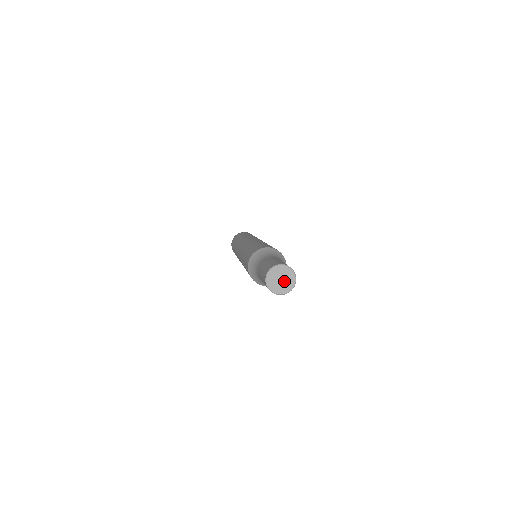
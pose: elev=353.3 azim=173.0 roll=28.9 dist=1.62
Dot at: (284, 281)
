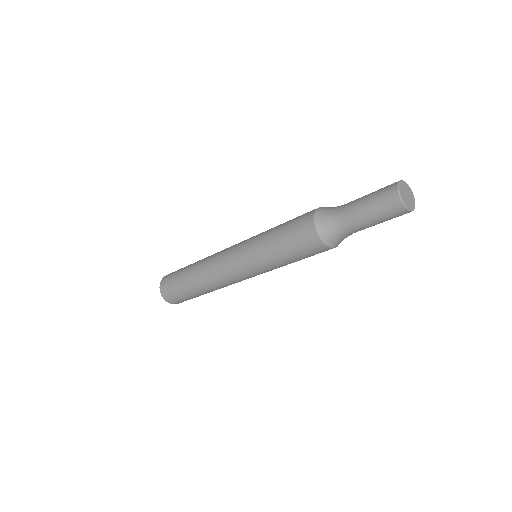
Dot at: (408, 199)
